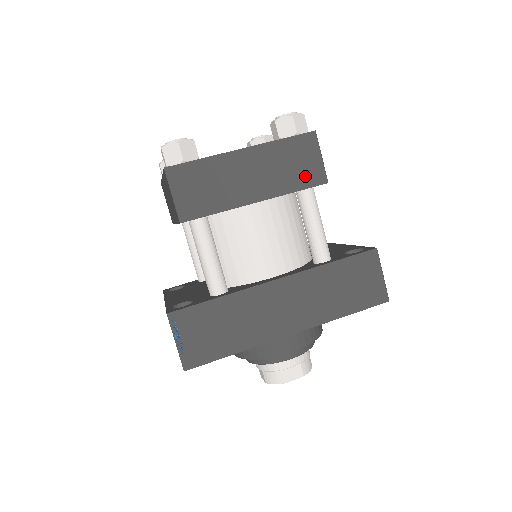
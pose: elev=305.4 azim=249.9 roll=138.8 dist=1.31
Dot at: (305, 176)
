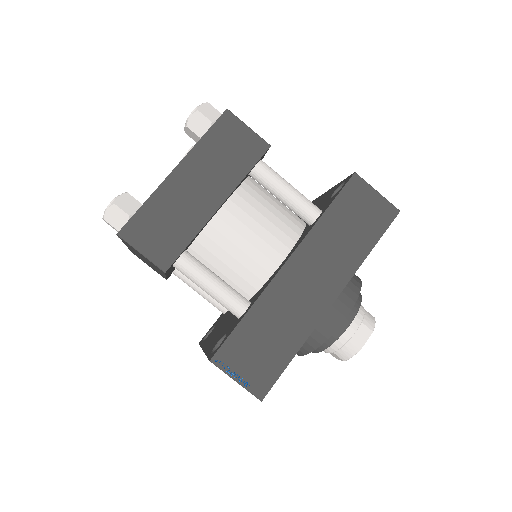
Dot at: (246, 154)
